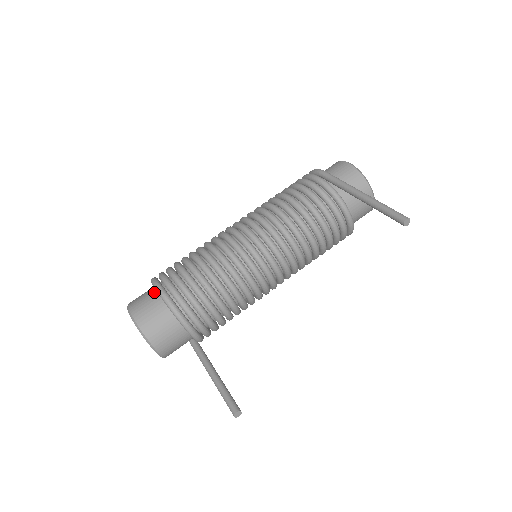
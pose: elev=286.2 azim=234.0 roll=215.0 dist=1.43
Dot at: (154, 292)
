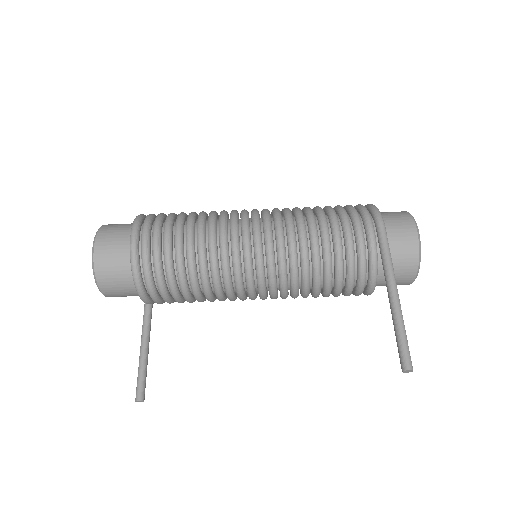
Dot at: (129, 238)
